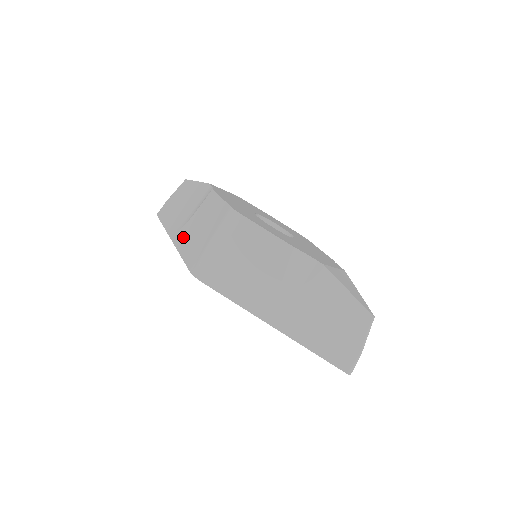
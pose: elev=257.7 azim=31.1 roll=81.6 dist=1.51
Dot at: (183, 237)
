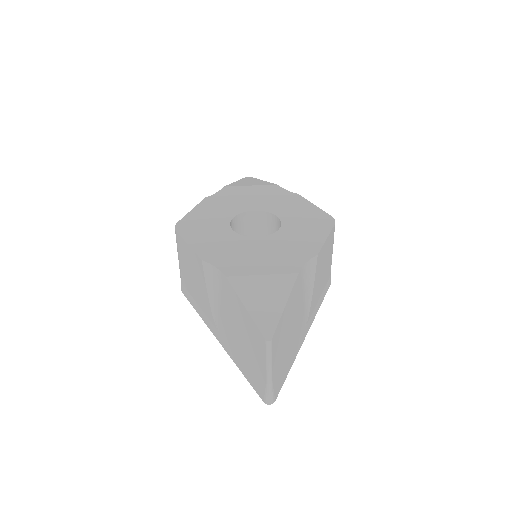
Dot at: occluded
